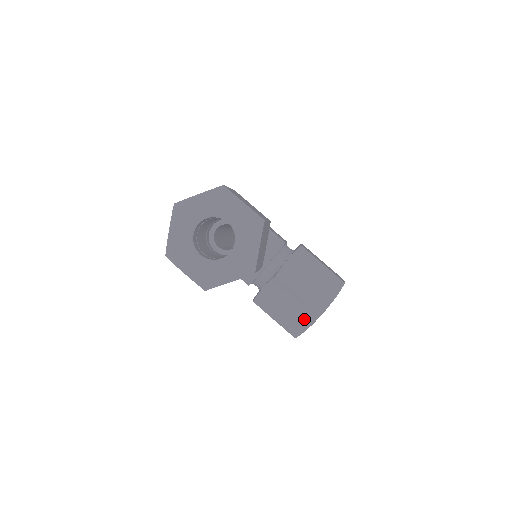
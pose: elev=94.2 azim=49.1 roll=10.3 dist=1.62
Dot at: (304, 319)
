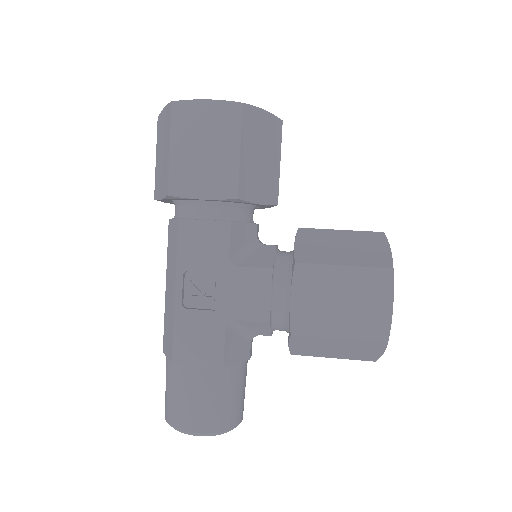
Dot at: (374, 244)
